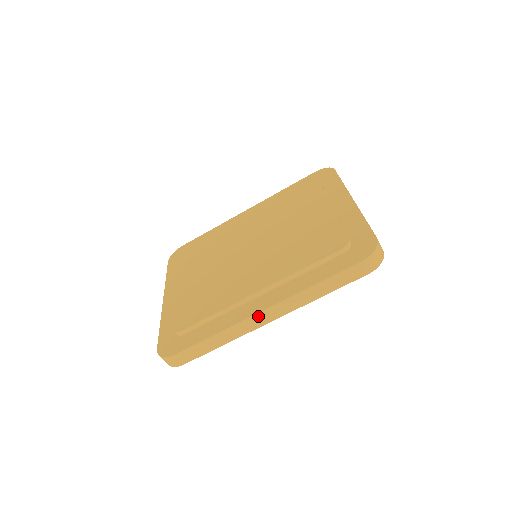
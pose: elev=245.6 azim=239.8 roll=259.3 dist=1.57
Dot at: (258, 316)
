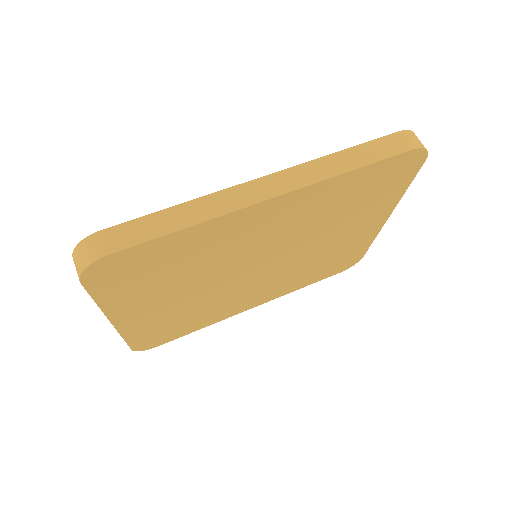
Dot at: (254, 185)
